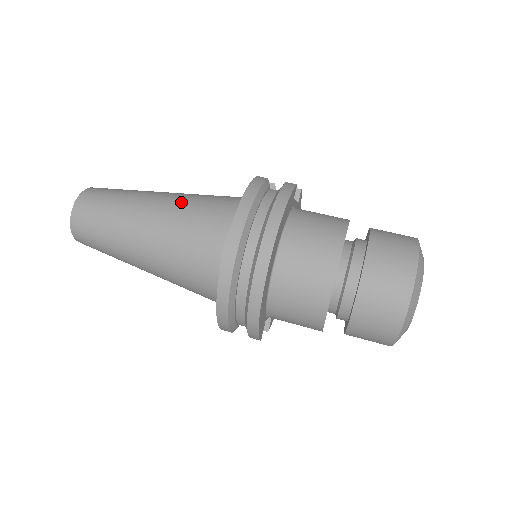
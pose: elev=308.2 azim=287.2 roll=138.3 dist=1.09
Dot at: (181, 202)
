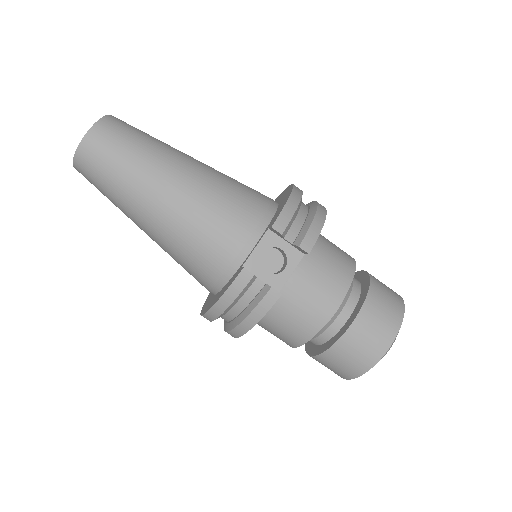
Dot at: (173, 234)
